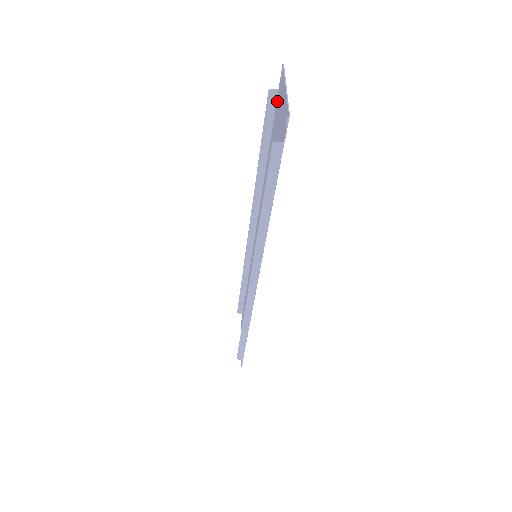
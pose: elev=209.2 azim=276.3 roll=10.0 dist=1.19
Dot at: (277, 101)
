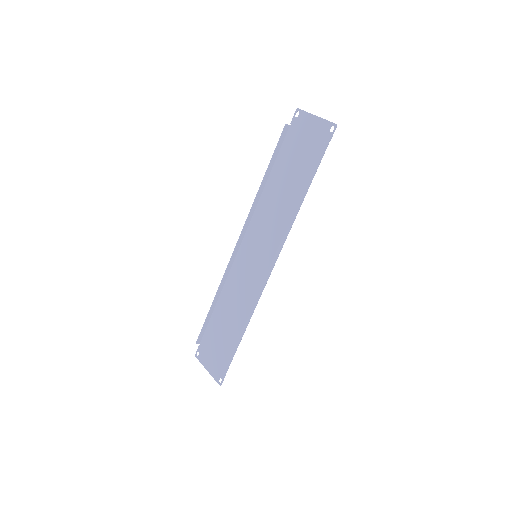
Dot at: (290, 132)
